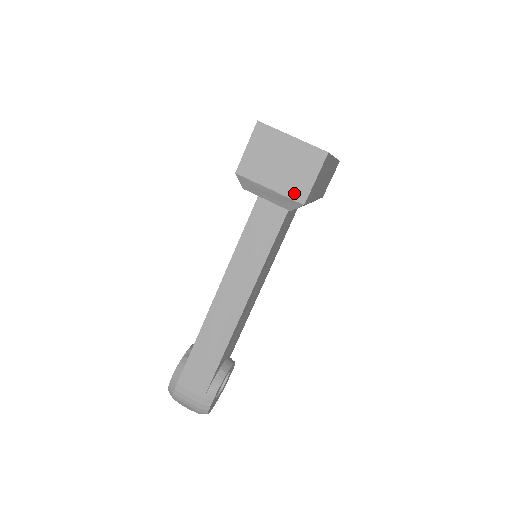
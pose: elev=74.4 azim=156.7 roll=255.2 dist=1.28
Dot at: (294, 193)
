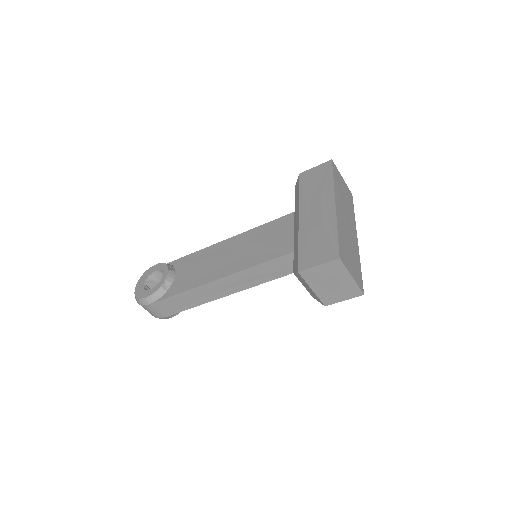
Dot at: (325, 299)
